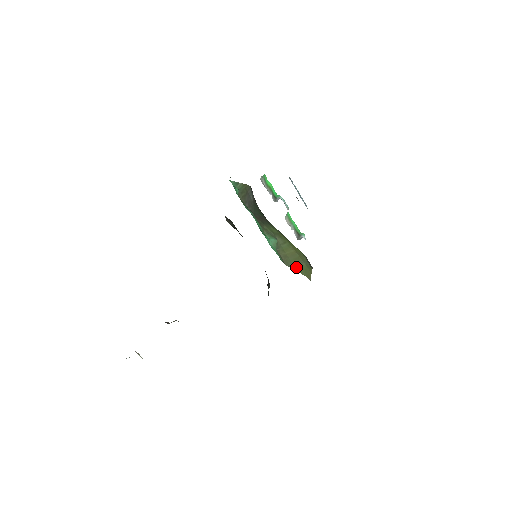
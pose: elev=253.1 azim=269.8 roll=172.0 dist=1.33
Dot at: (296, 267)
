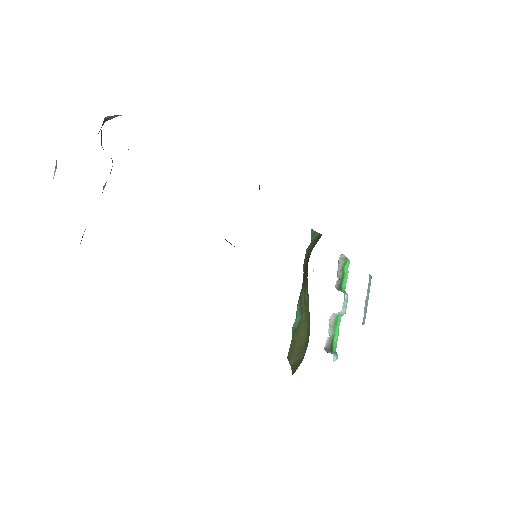
Dot at: (293, 359)
